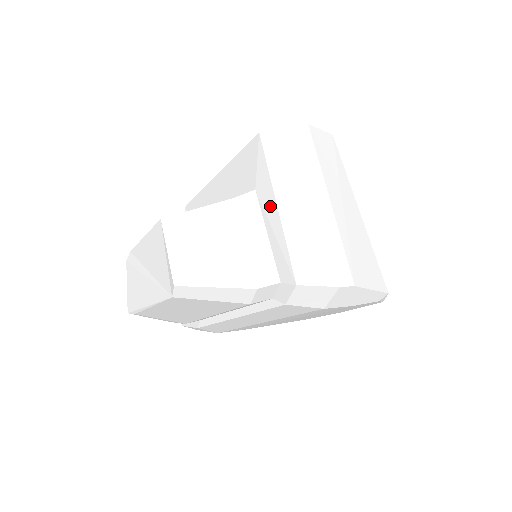
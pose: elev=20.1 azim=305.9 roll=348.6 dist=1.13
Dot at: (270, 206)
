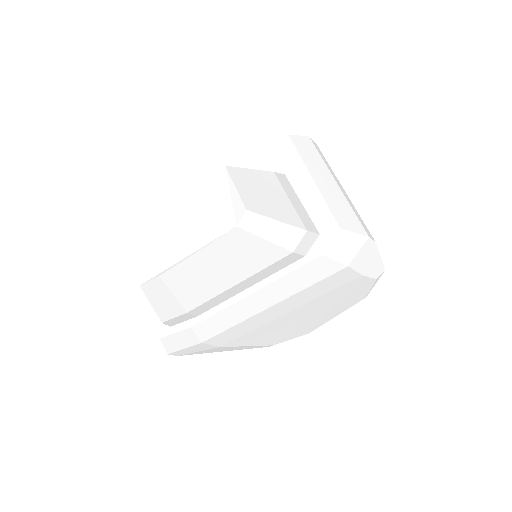
Dot at: (304, 180)
